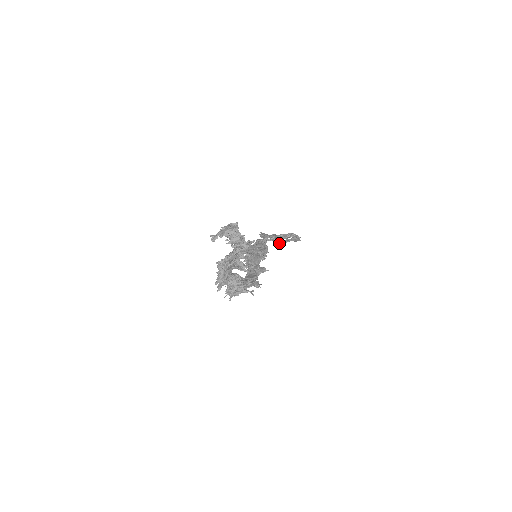
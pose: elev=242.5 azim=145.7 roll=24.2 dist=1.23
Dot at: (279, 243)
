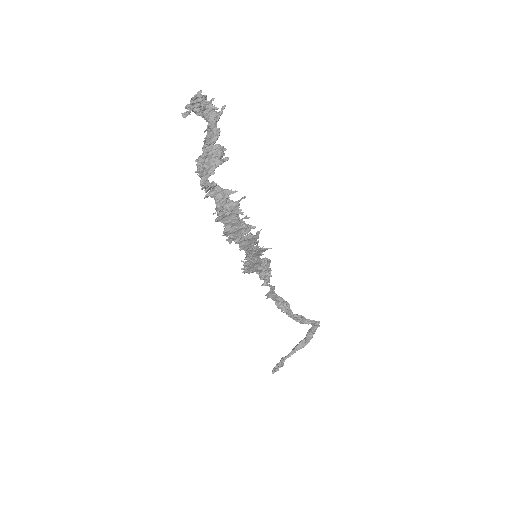
Dot at: (294, 318)
